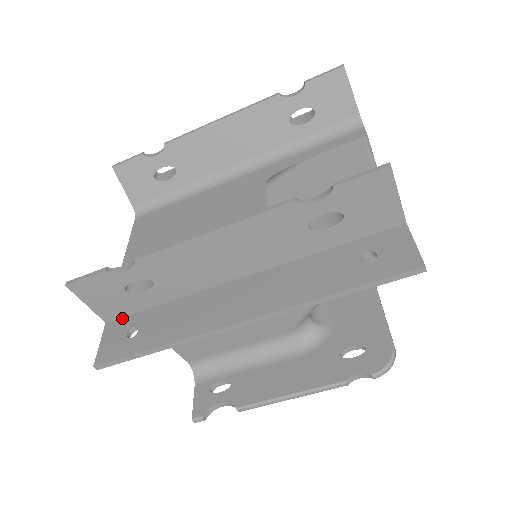
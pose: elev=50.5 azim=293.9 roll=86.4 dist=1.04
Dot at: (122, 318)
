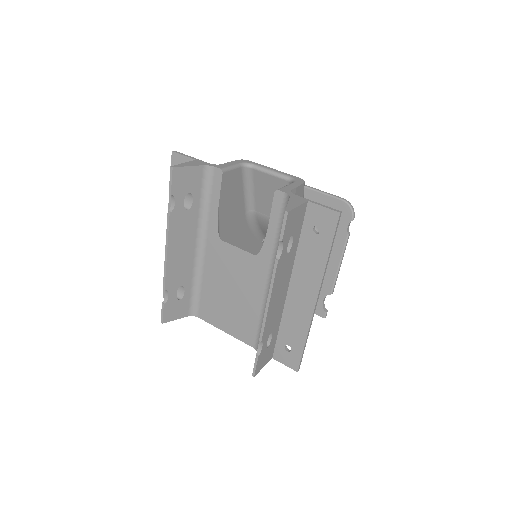
Dot at: (275, 350)
